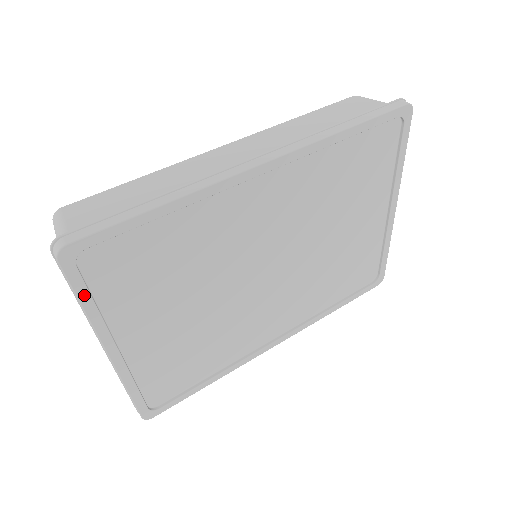
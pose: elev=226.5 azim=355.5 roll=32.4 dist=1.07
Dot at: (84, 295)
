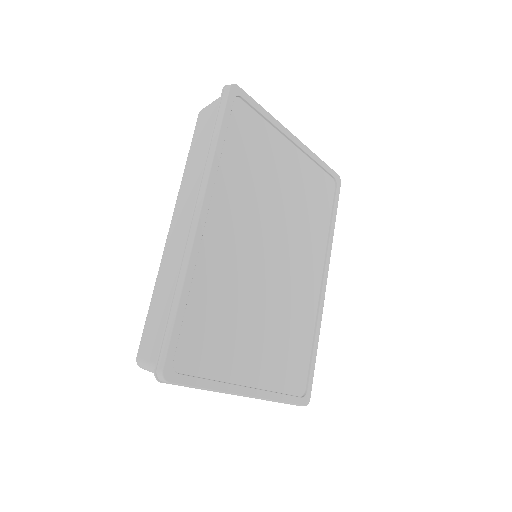
Dot at: (199, 382)
